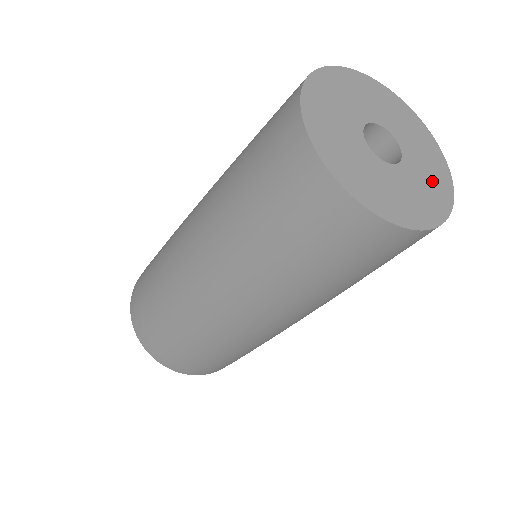
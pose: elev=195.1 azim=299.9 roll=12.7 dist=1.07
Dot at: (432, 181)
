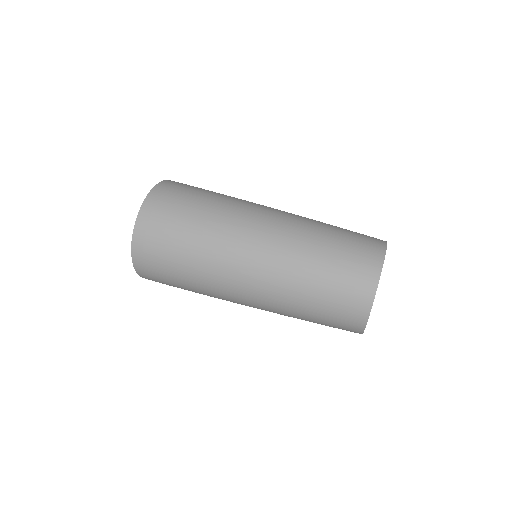
Dot at: occluded
